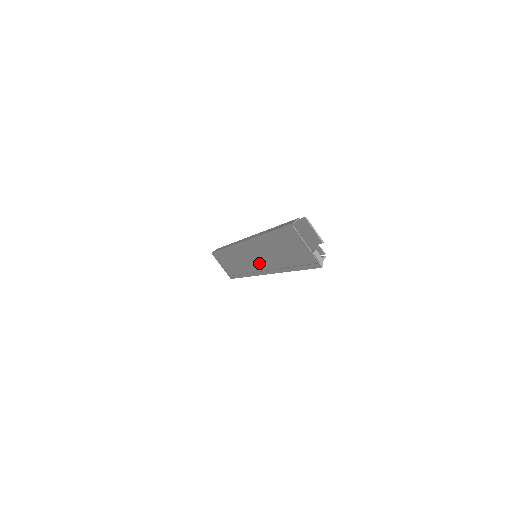
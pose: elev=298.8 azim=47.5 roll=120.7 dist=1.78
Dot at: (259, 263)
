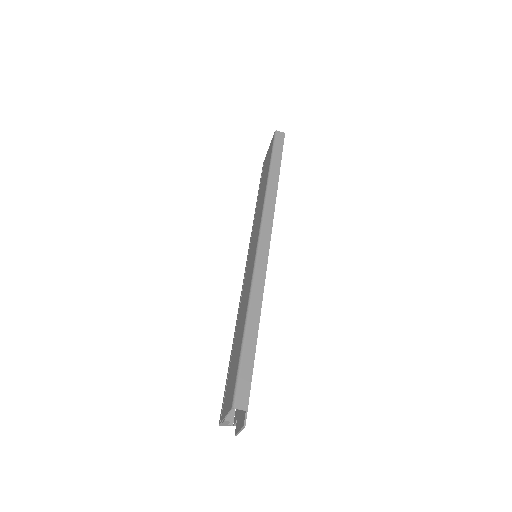
Dot at: (248, 265)
